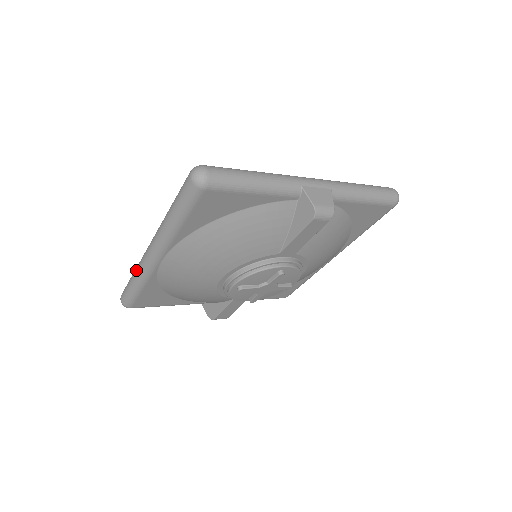
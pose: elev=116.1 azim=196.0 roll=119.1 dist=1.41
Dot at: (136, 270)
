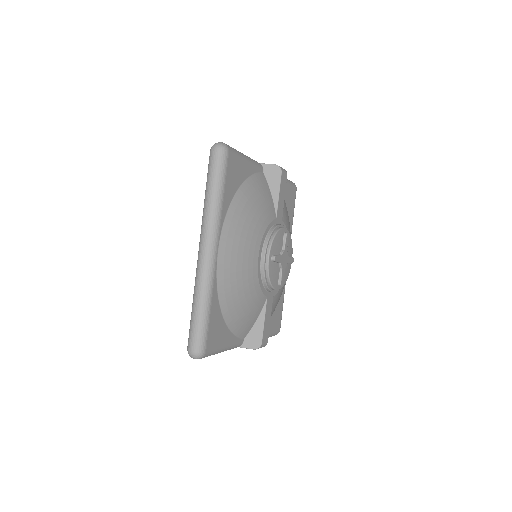
Dot at: (197, 290)
